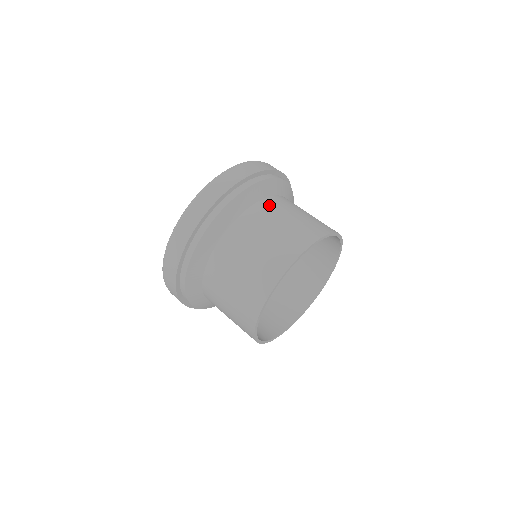
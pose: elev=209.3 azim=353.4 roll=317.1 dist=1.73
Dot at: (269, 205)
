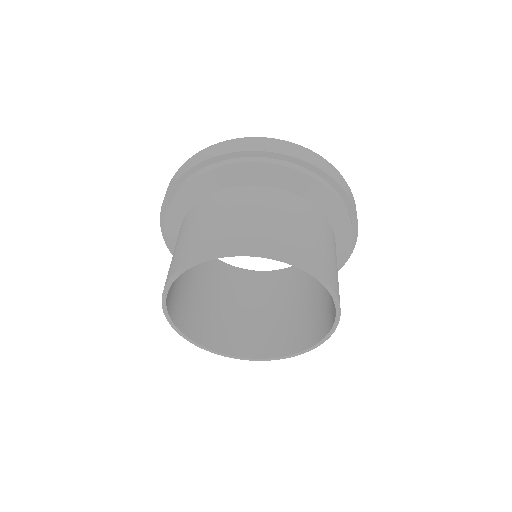
Dot at: (297, 204)
